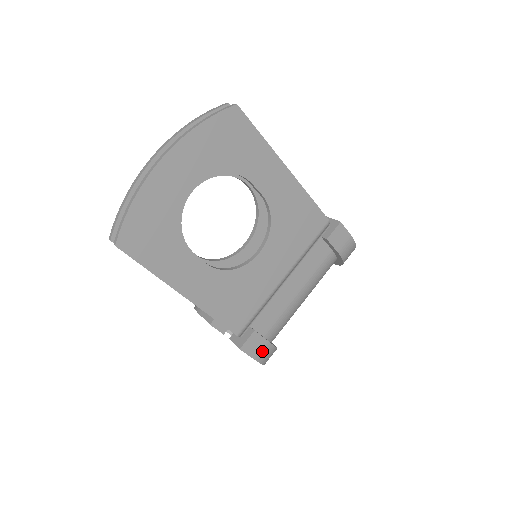
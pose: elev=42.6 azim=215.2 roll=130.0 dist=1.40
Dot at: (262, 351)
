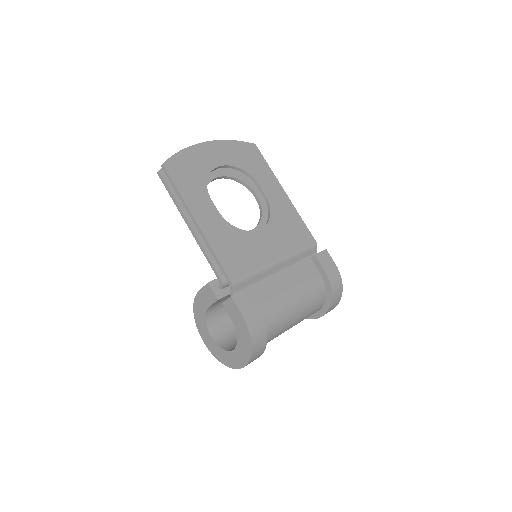
Dot at: (252, 314)
